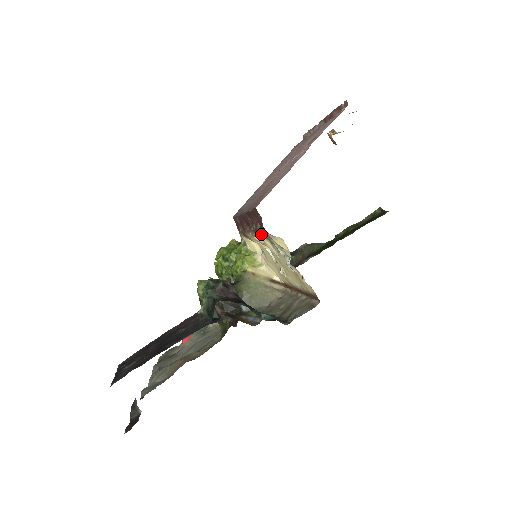
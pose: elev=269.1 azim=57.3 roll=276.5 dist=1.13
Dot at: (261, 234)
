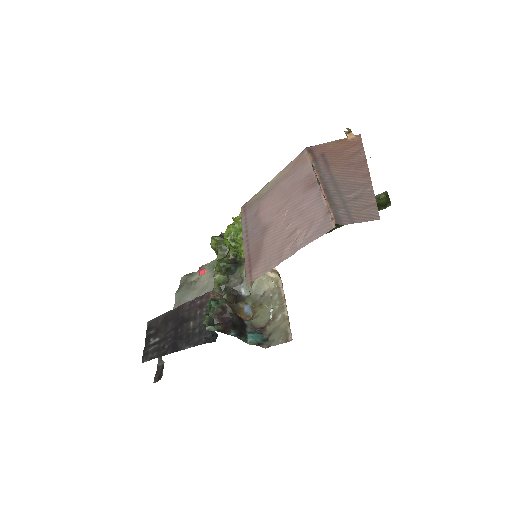
Dot at: occluded
